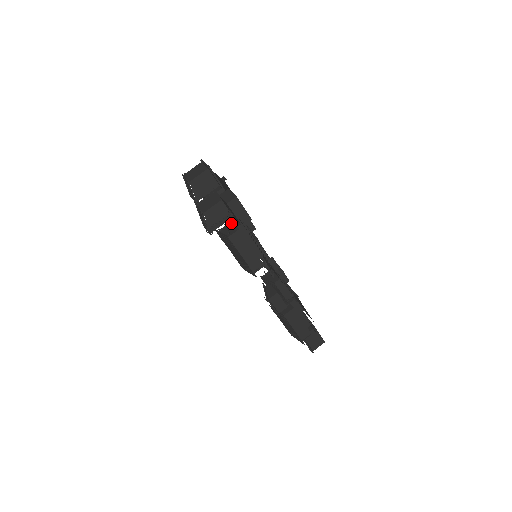
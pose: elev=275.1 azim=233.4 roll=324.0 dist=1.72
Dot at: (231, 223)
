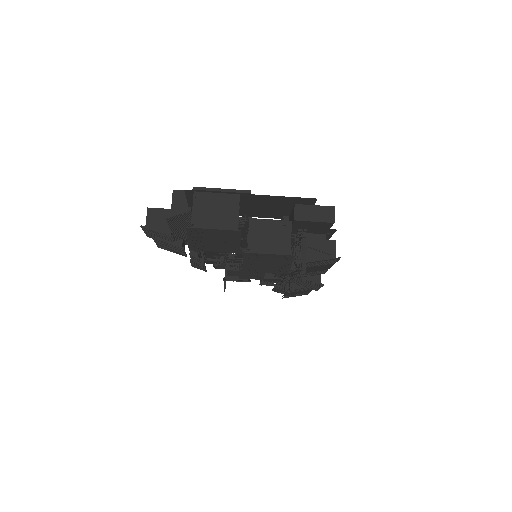
Dot at: (309, 241)
